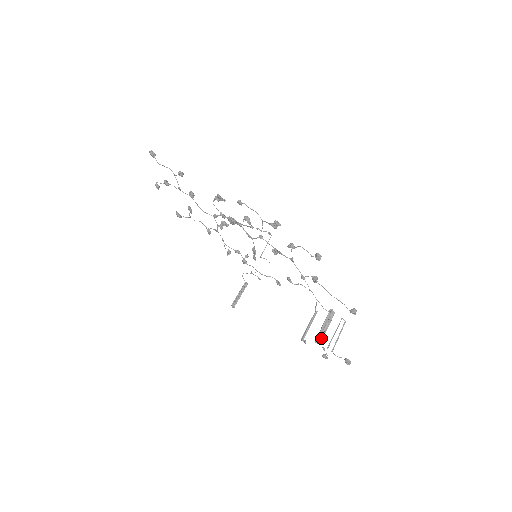
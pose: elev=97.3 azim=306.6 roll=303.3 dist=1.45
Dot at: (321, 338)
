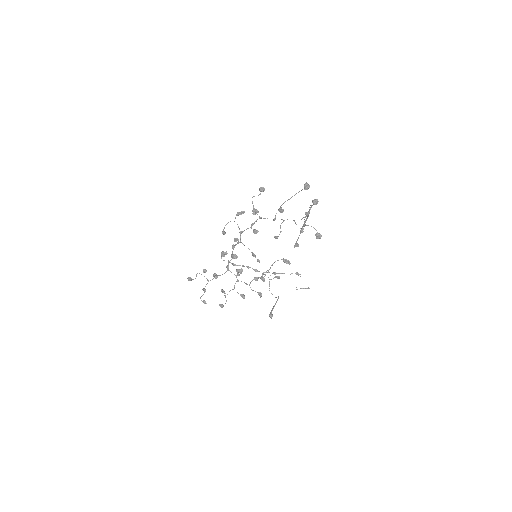
Dot at: (302, 226)
